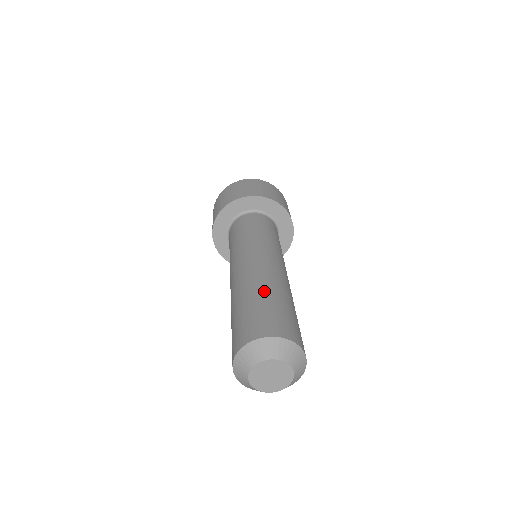
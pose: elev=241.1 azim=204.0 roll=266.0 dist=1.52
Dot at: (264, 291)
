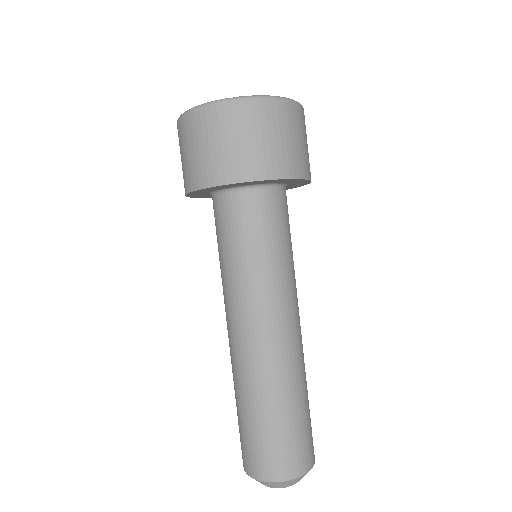
Dot at: (283, 403)
